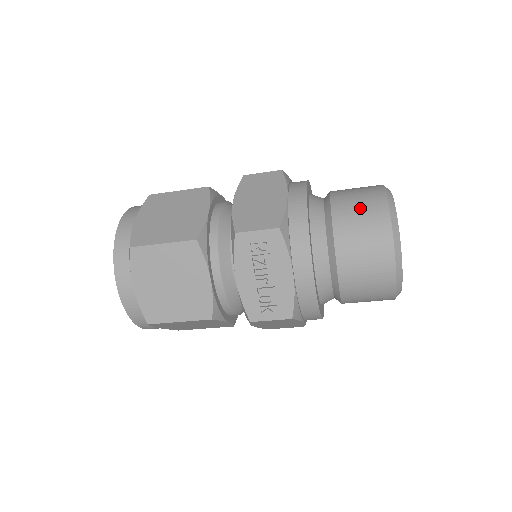
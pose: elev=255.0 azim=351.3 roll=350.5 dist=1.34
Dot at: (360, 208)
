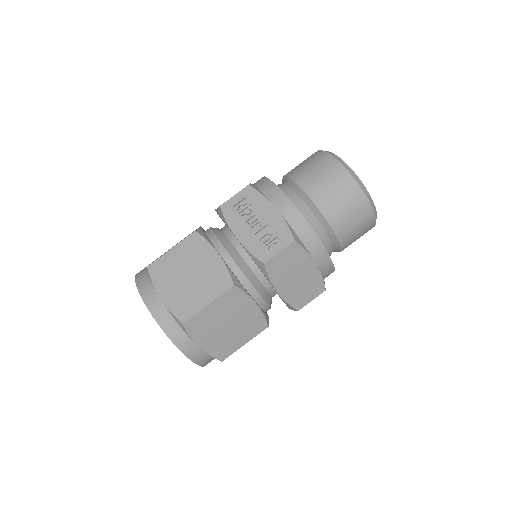
Dot at: (303, 163)
